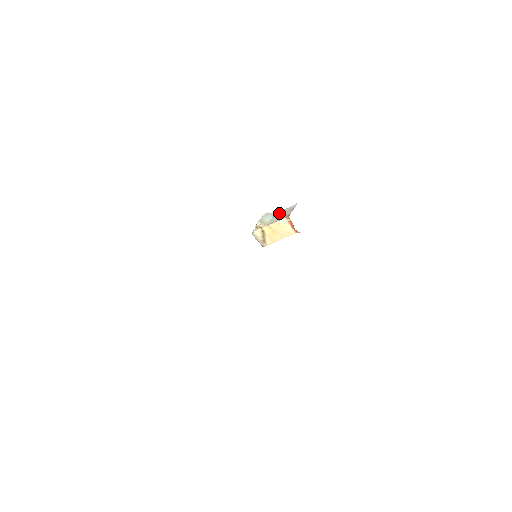
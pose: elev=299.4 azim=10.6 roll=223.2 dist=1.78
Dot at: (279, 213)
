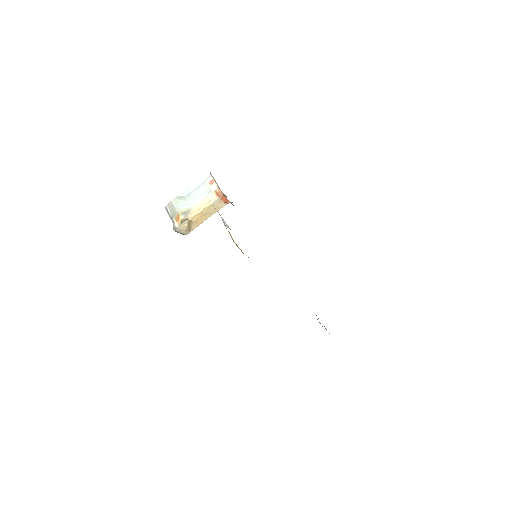
Dot at: (191, 193)
